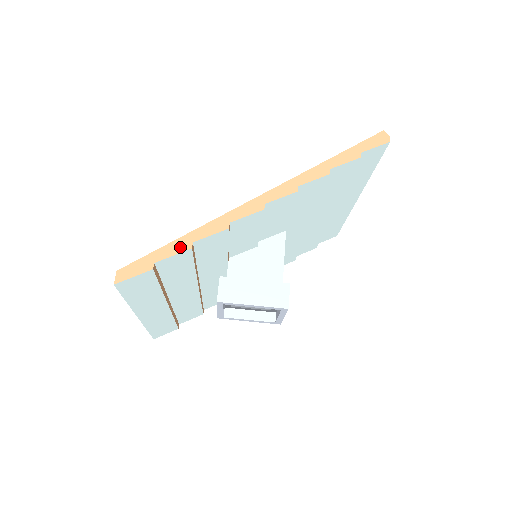
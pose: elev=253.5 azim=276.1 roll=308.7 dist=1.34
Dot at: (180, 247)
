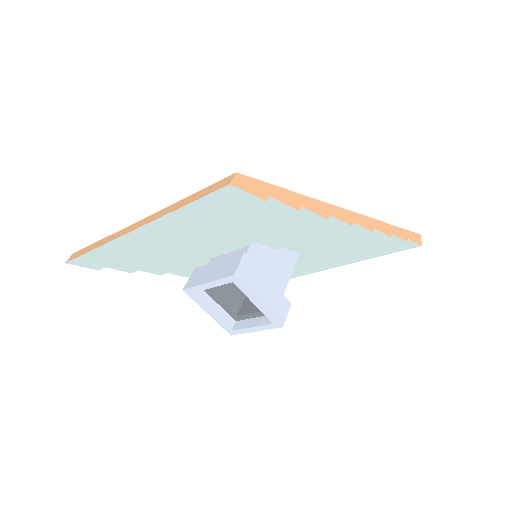
Dot at: (292, 201)
